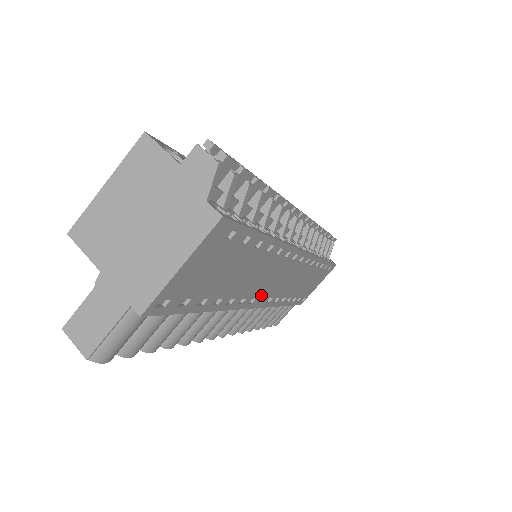
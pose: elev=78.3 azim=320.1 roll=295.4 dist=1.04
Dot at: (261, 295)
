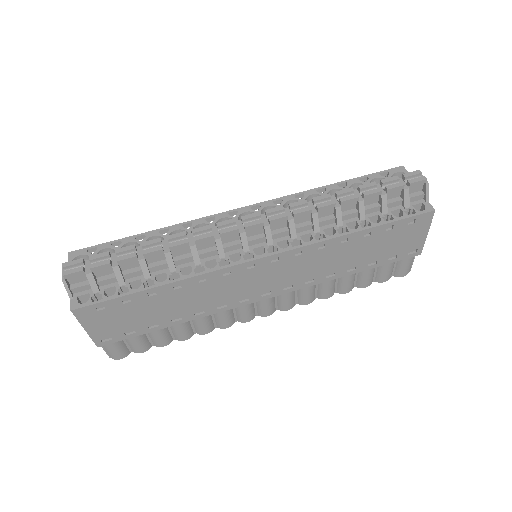
Dot at: (255, 293)
